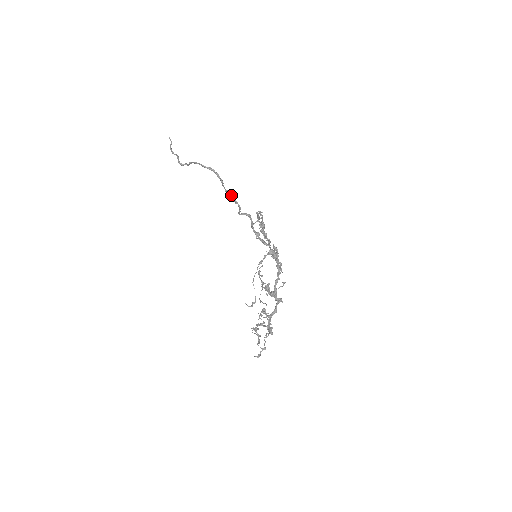
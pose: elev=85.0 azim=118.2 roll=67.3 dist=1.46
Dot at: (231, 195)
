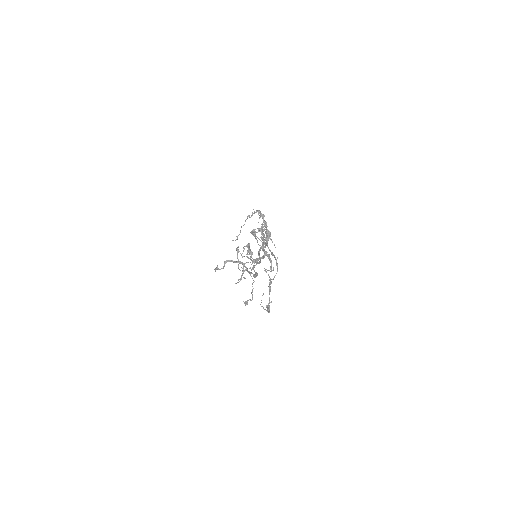
Dot at: (252, 273)
